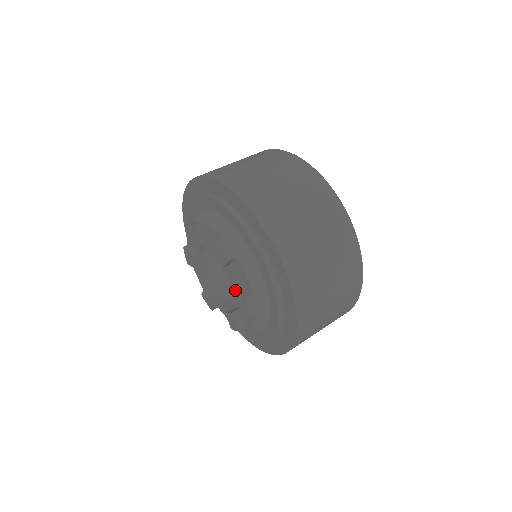
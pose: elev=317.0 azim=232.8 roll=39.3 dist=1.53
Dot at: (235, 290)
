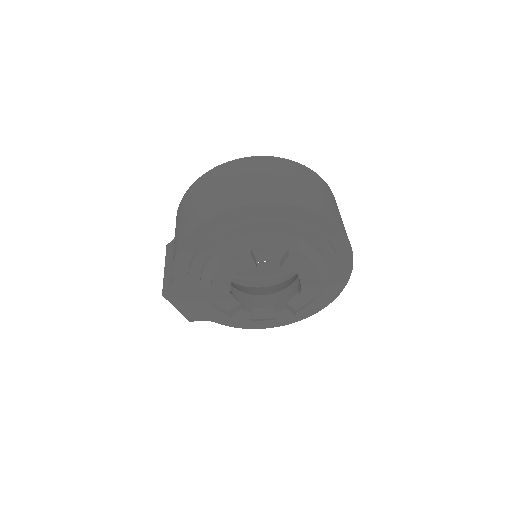
Dot at: (301, 285)
